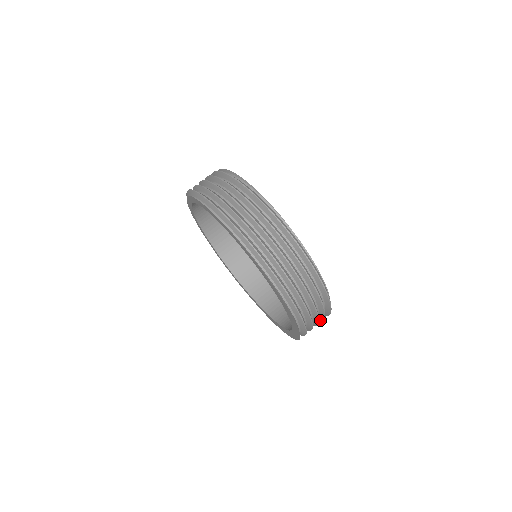
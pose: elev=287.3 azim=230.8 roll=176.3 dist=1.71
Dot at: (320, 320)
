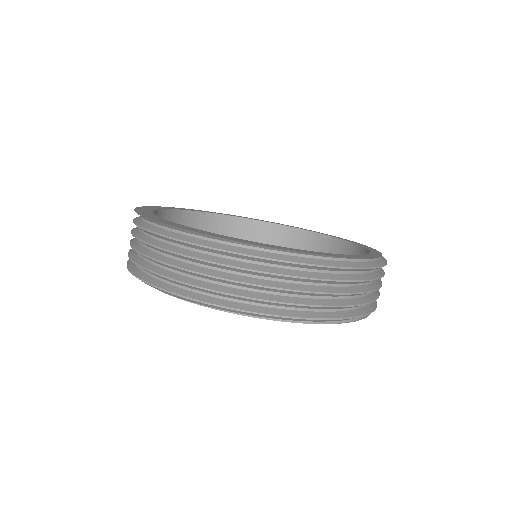
Dot at: occluded
